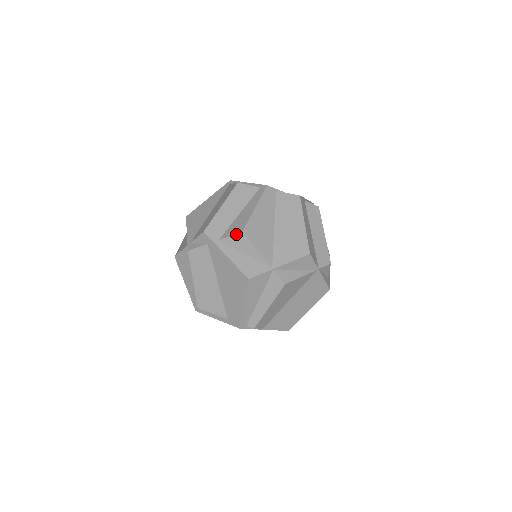
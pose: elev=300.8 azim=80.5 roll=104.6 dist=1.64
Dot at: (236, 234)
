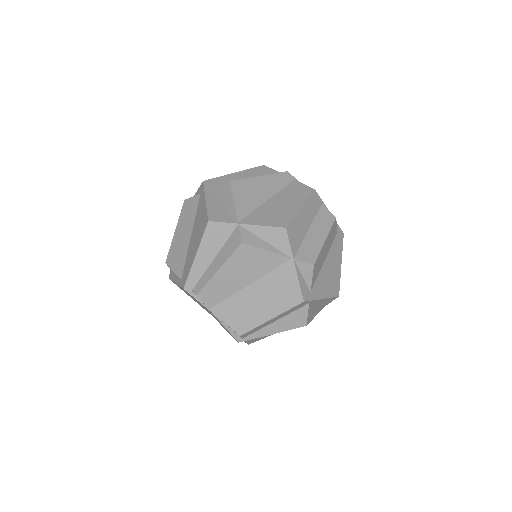
Dot at: (225, 183)
